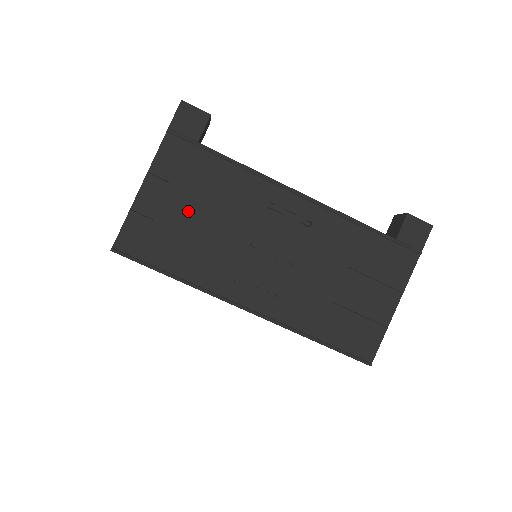
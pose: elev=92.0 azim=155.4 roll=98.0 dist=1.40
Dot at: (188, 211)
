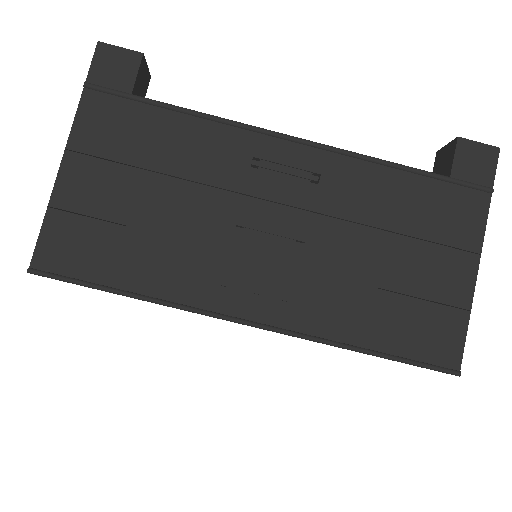
Dot at: (134, 193)
